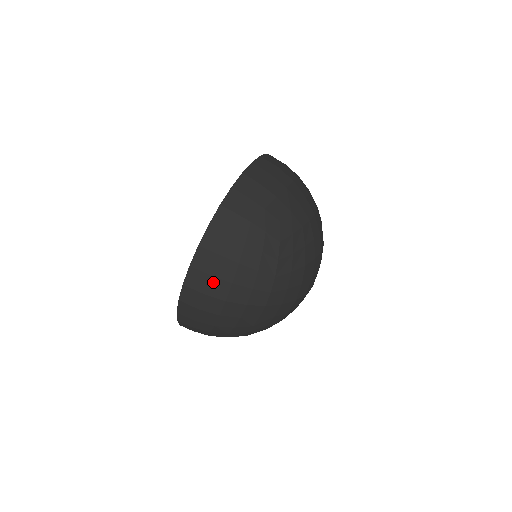
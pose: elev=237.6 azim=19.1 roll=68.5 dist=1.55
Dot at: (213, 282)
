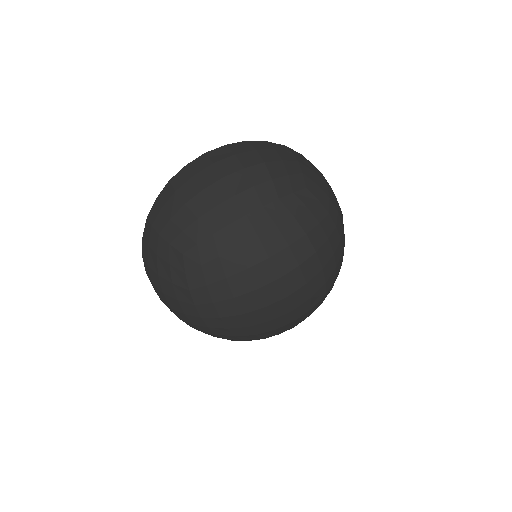
Dot at: (231, 160)
